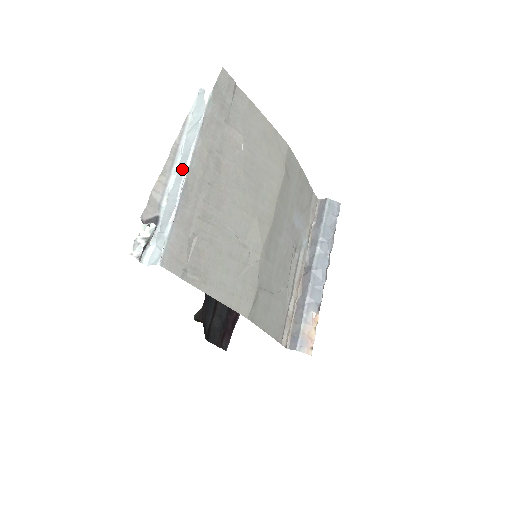
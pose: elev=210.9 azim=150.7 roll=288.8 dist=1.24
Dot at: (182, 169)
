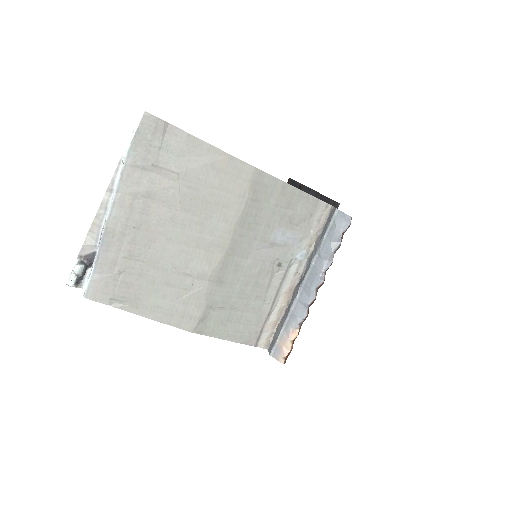
Dot at: (106, 217)
